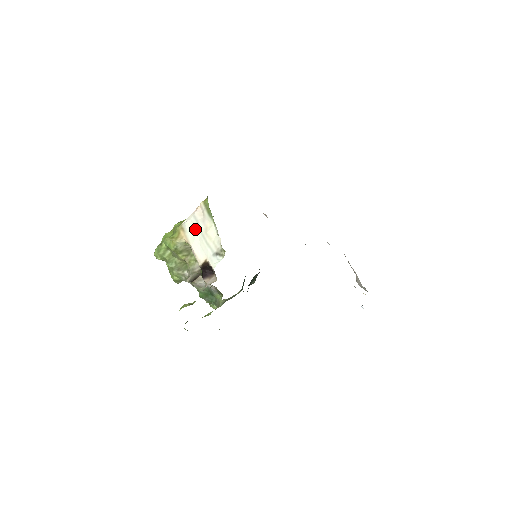
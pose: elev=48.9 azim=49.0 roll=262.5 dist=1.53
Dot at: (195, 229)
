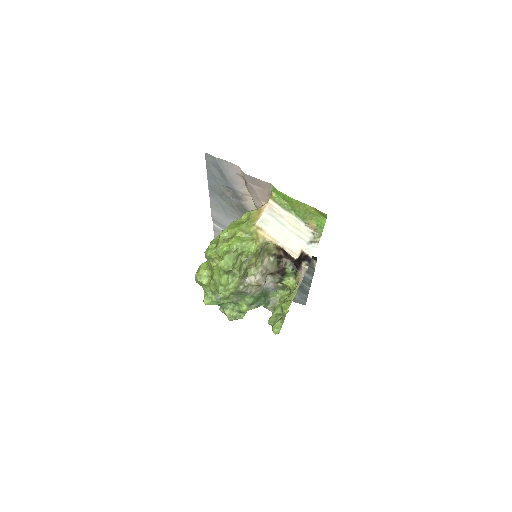
Dot at: (276, 225)
